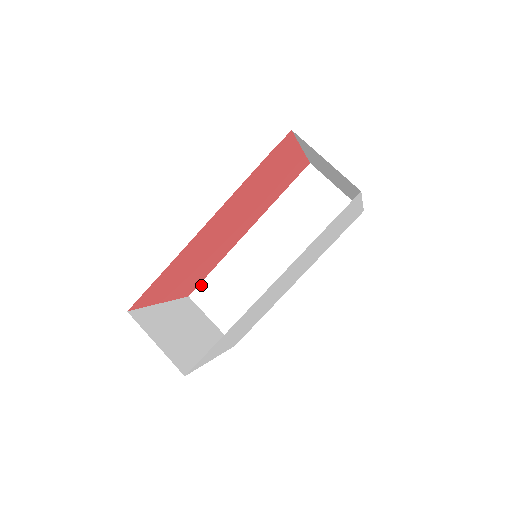
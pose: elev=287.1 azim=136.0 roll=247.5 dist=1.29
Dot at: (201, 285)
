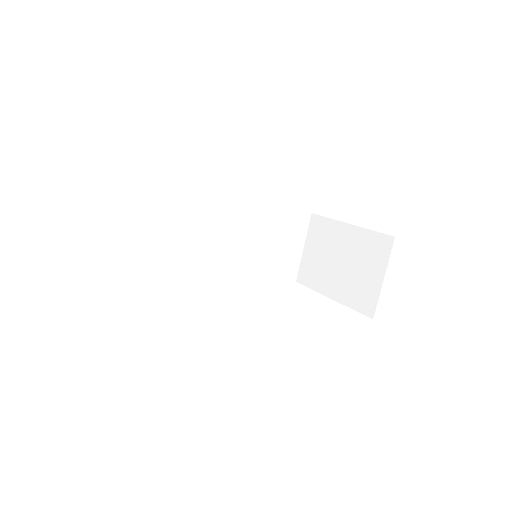
Dot at: (152, 190)
